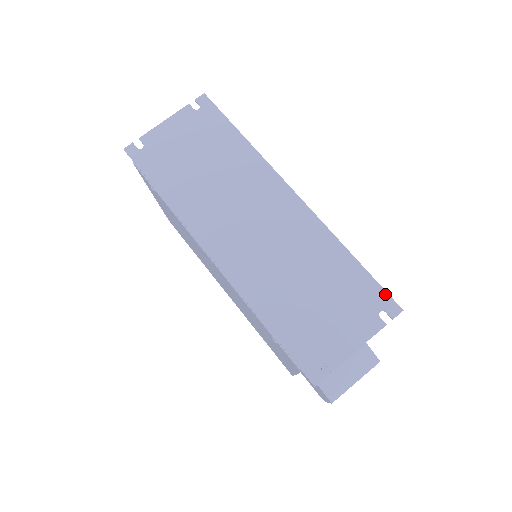
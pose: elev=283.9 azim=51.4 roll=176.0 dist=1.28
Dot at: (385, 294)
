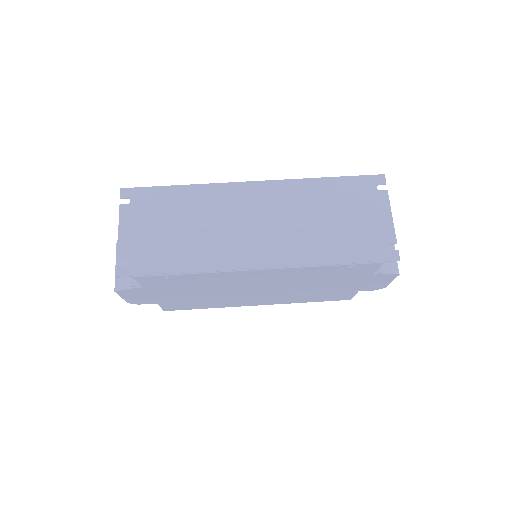
Dot at: (367, 177)
